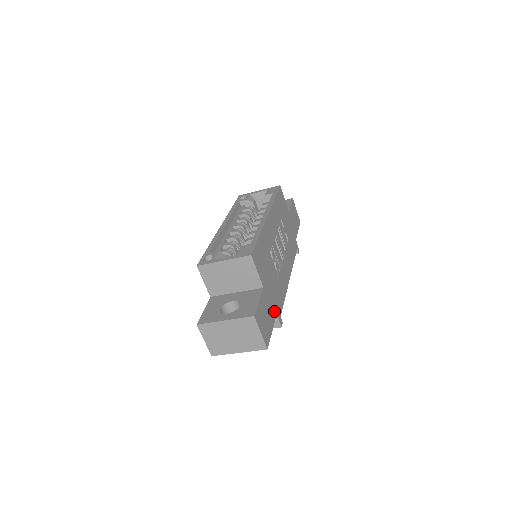
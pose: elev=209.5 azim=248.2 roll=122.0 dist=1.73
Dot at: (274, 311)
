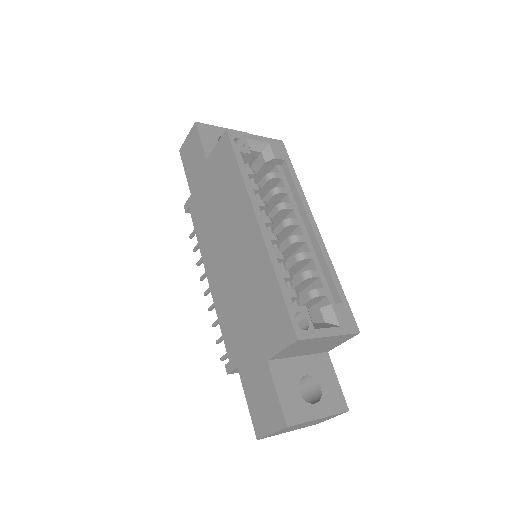
Dot at: occluded
